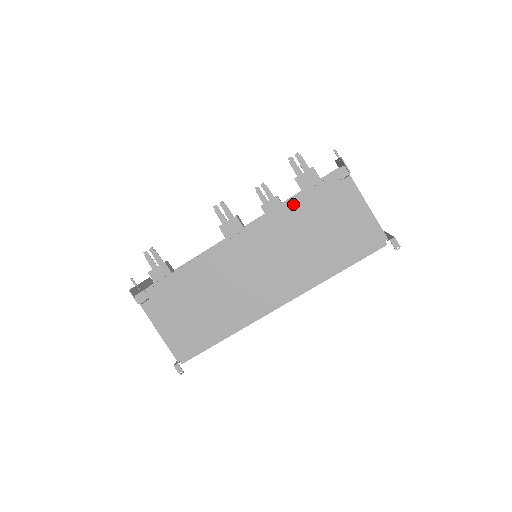
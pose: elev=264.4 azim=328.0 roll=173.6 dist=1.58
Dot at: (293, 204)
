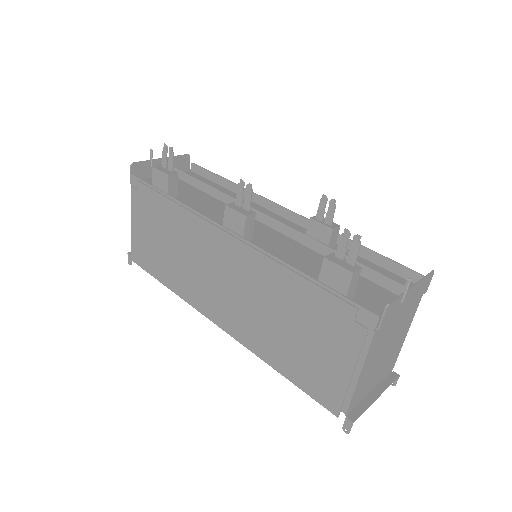
Dot at: (295, 278)
